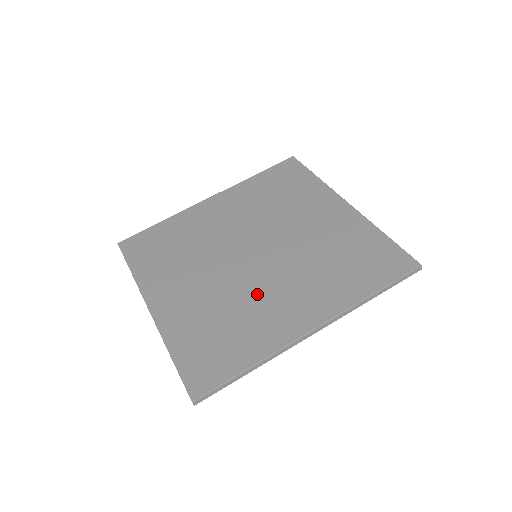
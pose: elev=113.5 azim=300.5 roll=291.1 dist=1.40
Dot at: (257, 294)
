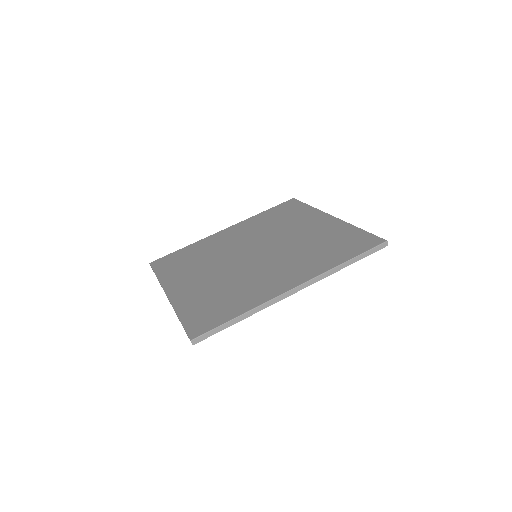
Dot at: (253, 274)
